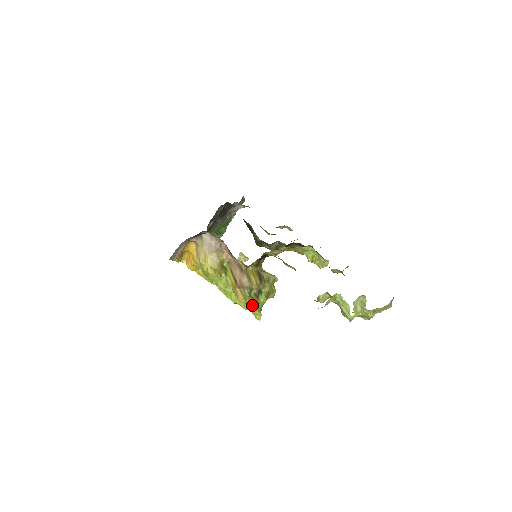
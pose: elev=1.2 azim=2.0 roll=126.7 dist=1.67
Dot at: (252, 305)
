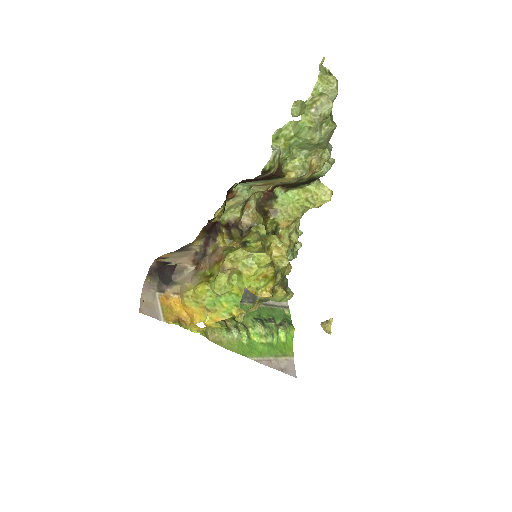
Dot at: (236, 250)
